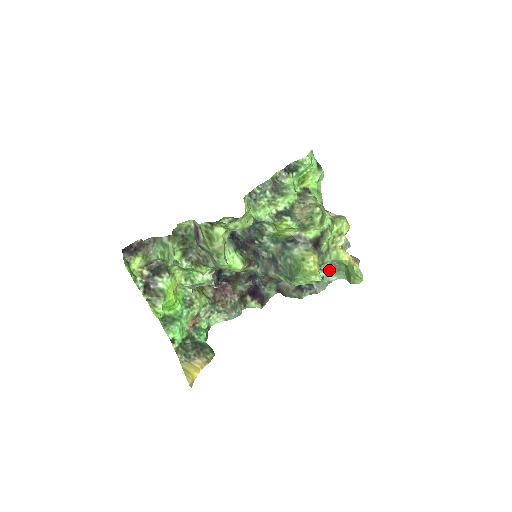
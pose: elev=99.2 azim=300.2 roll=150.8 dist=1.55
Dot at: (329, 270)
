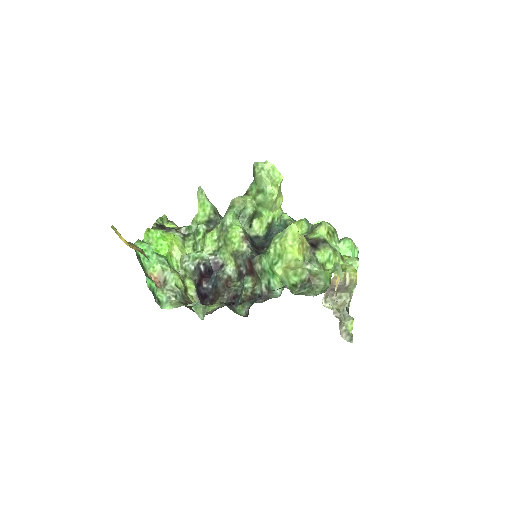
Dot at: (311, 286)
